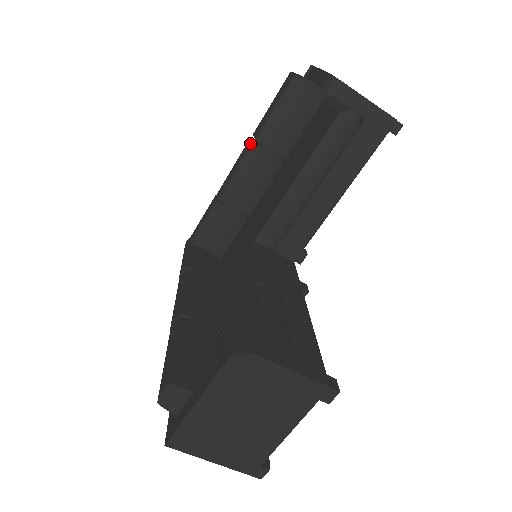
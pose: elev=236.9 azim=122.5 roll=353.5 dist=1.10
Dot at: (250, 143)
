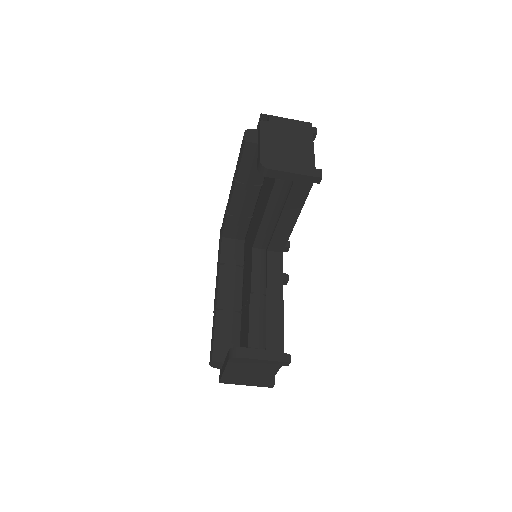
Dot at: (234, 181)
